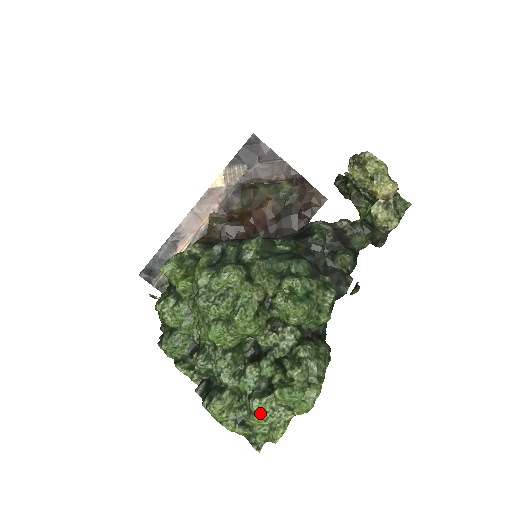
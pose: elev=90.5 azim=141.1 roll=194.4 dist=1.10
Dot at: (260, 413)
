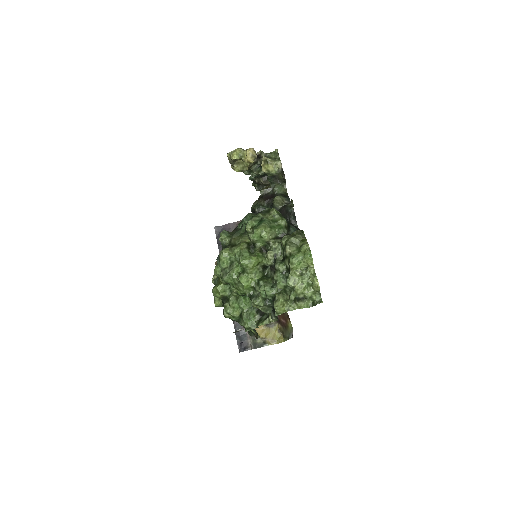
Dot at: (296, 283)
